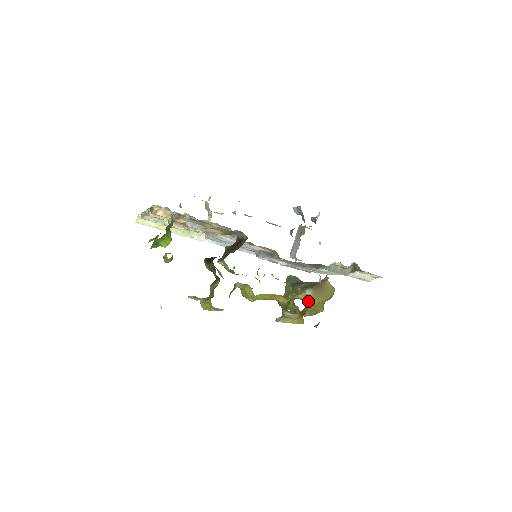
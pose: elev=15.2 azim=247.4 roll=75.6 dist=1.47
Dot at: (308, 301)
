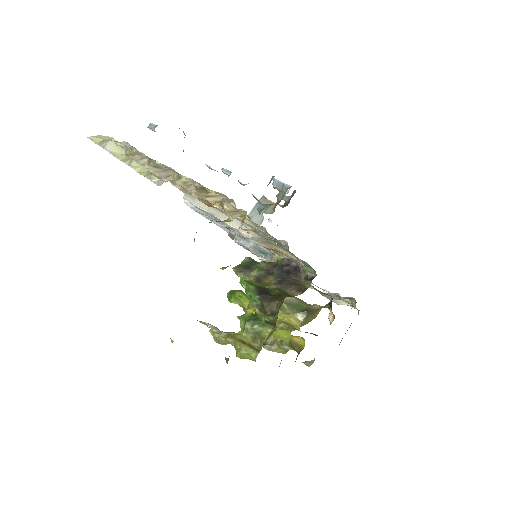
Dot at: (299, 328)
